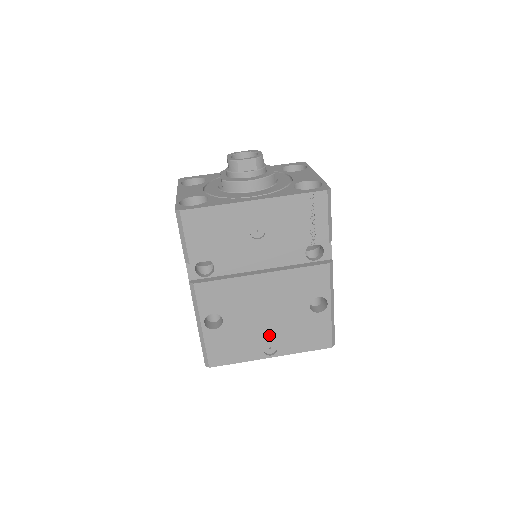
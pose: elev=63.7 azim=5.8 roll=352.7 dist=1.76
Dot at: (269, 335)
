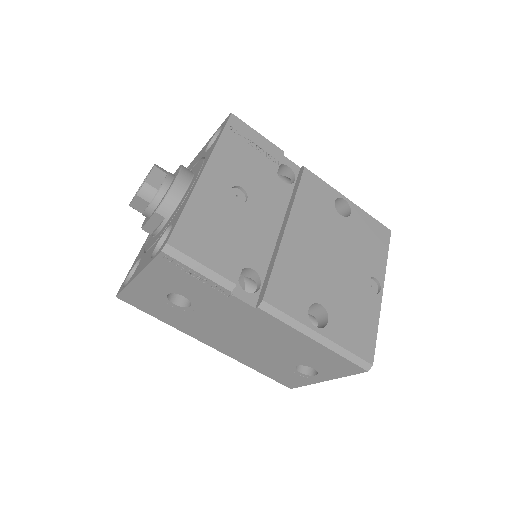
Dot at: (357, 274)
